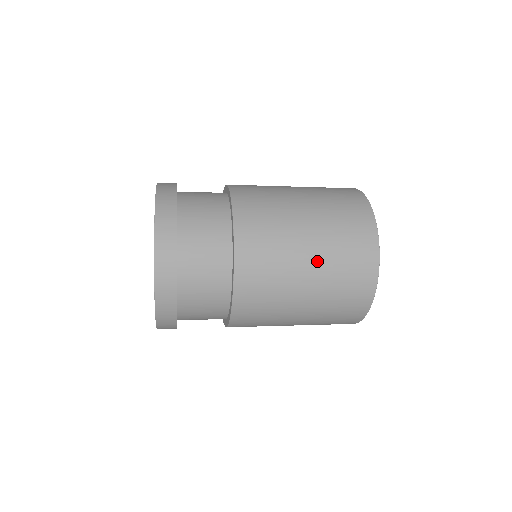
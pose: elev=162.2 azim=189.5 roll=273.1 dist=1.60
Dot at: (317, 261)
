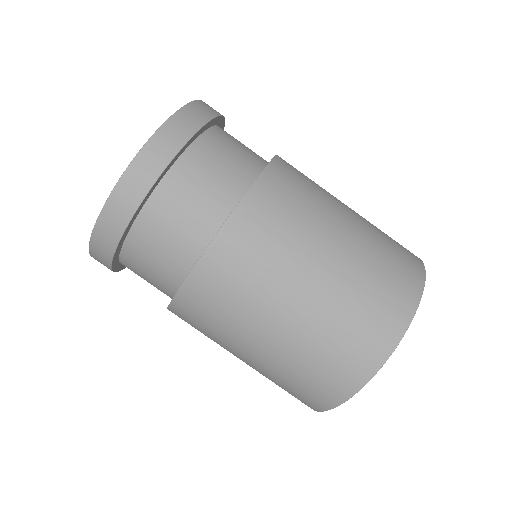
Dot at: (253, 366)
